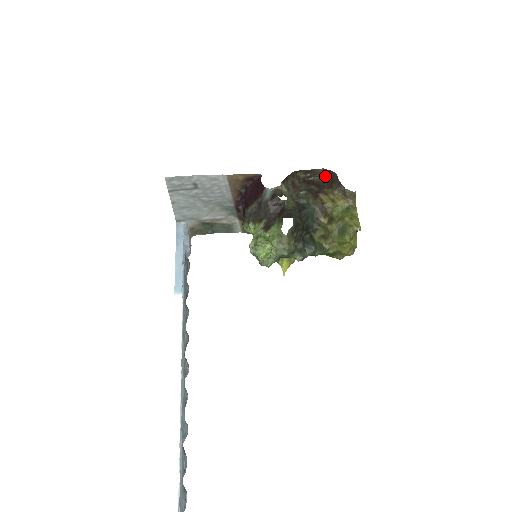
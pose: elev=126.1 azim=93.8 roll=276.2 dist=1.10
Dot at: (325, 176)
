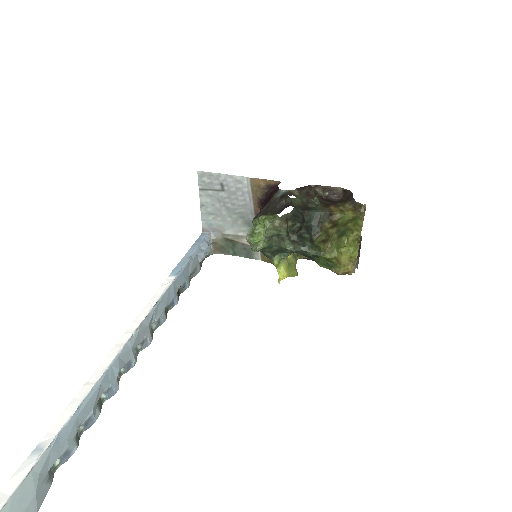
Dot at: (343, 197)
